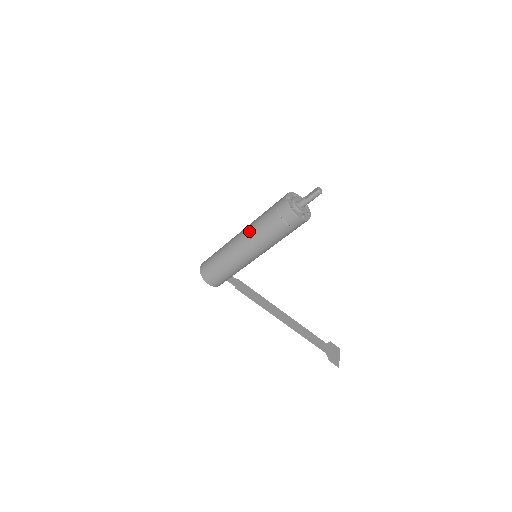
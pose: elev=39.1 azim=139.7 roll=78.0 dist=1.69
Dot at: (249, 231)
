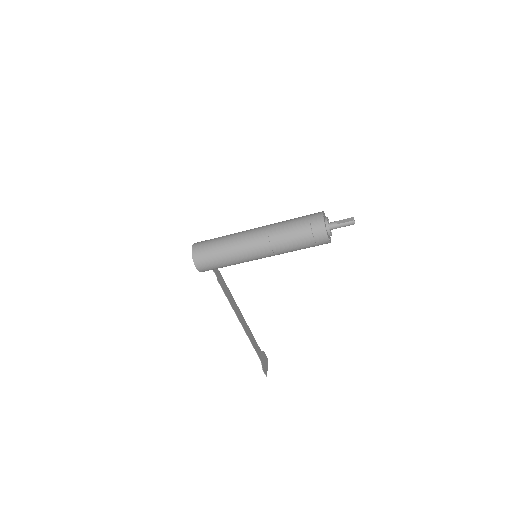
Dot at: (270, 232)
